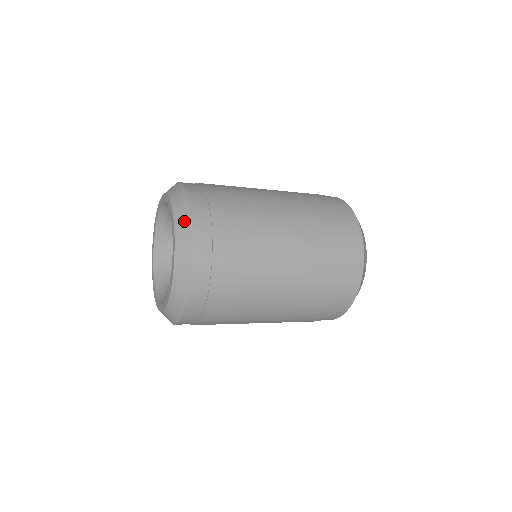
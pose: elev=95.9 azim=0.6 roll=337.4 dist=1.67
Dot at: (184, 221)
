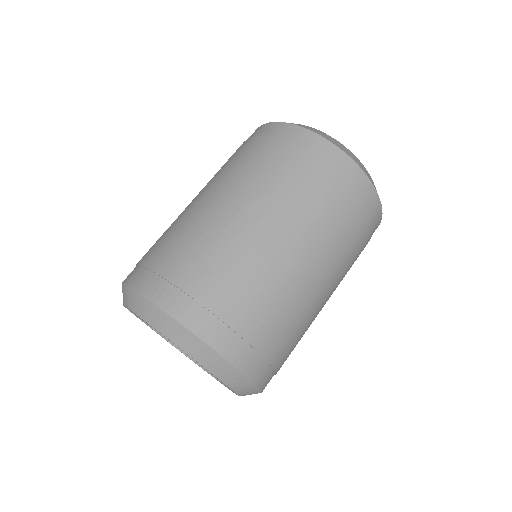
Dot at: (226, 371)
